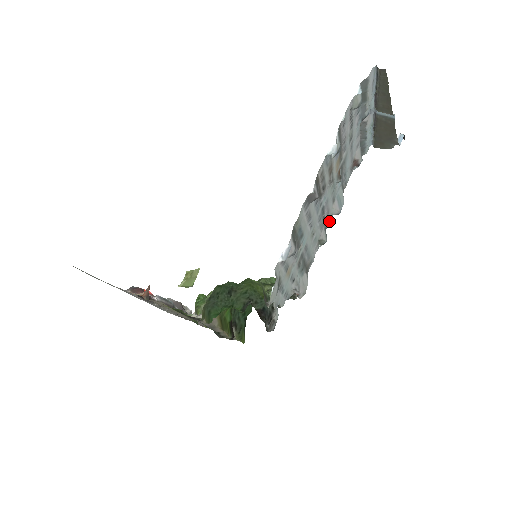
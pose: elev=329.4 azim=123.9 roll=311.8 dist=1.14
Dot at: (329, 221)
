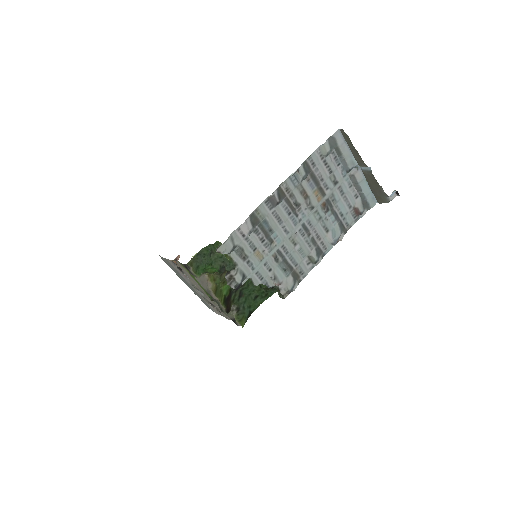
Dot at: (326, 248)
